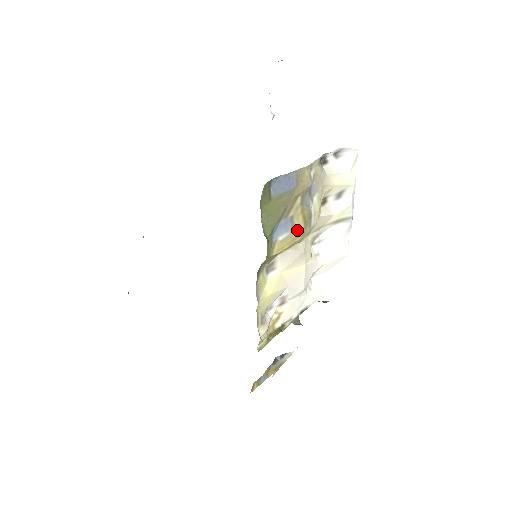
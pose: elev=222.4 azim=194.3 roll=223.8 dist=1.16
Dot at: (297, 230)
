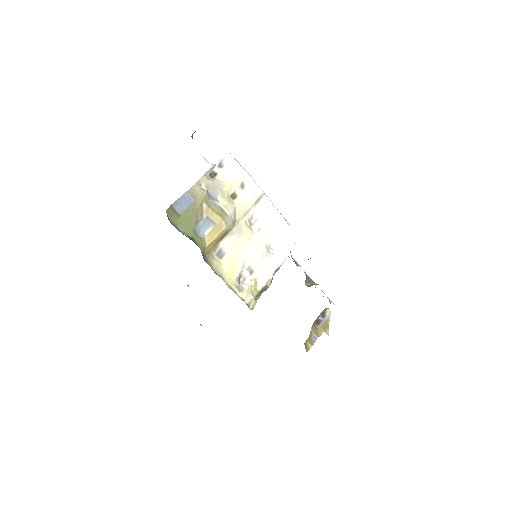
Dot at: (217, 223)
